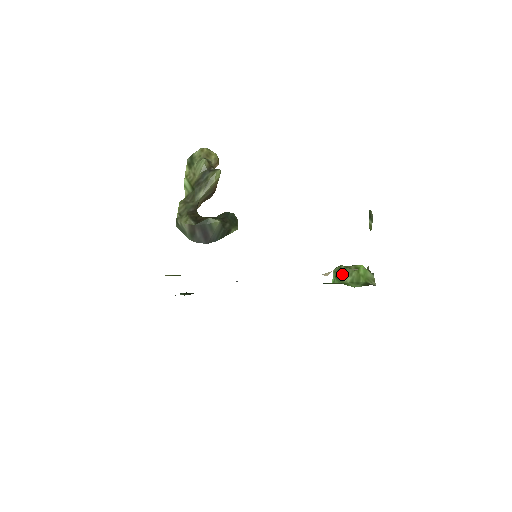
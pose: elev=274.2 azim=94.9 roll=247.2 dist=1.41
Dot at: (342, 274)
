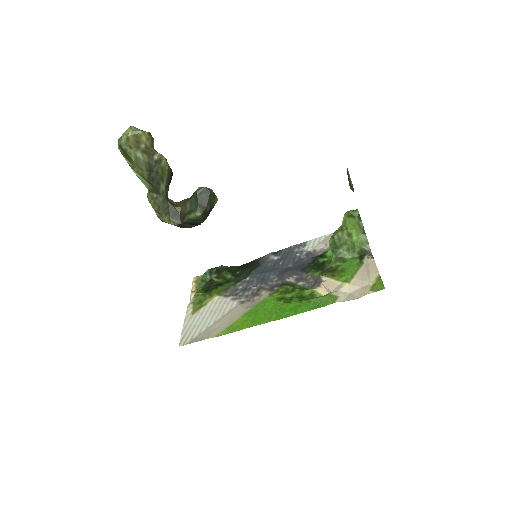
Dot at: (337, 246)
